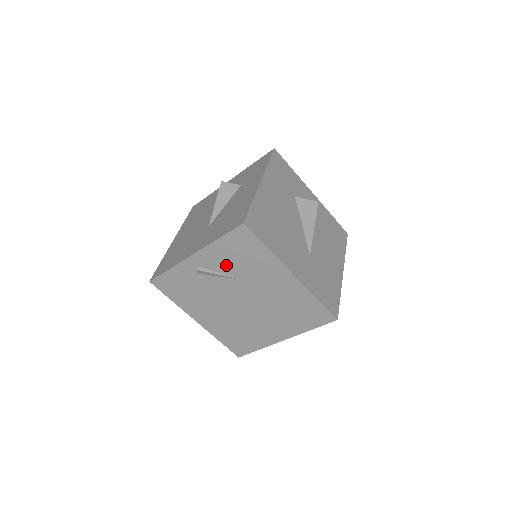
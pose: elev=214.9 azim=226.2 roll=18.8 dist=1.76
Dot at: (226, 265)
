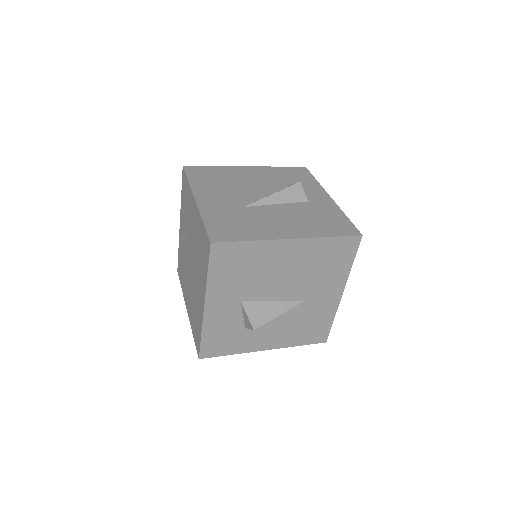
Dot at: (185, 220)
